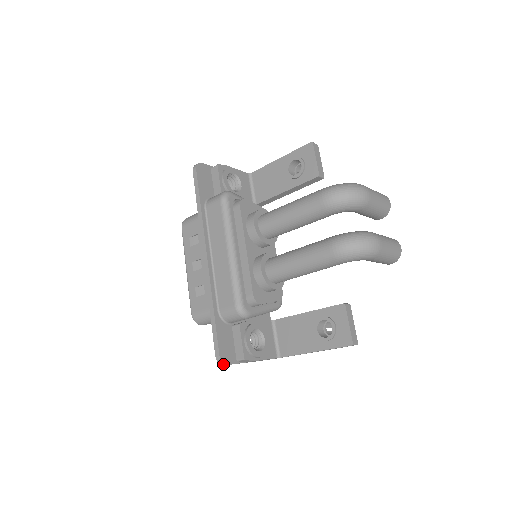
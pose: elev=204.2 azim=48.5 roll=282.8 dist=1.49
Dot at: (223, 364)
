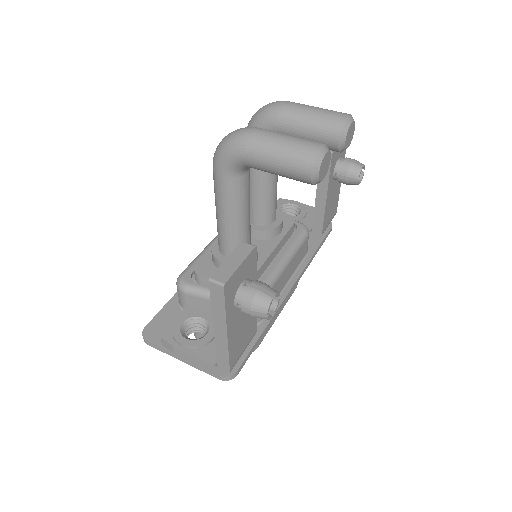
Dot at: (144, 339)
